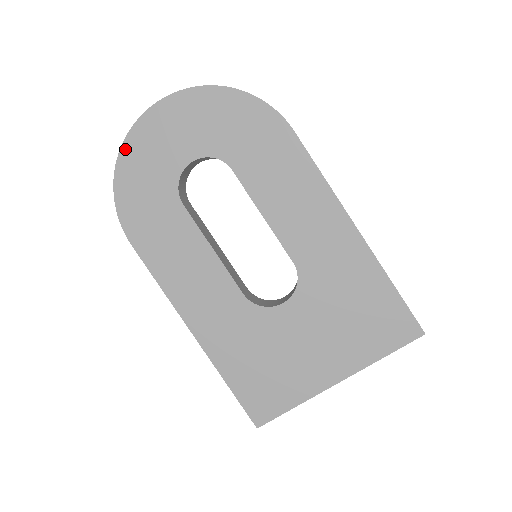
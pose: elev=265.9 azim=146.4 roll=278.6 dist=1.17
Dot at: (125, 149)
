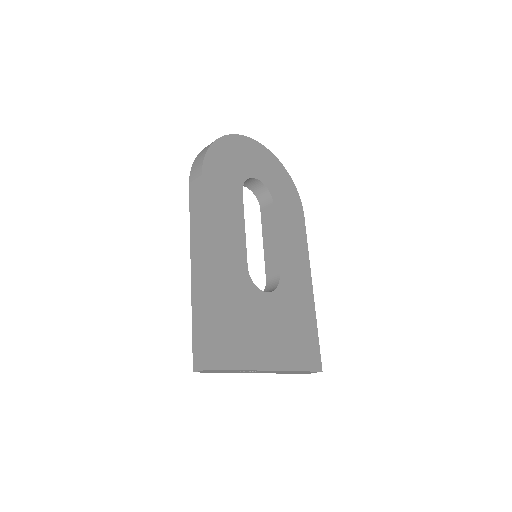
Dot at: (230, 138)
